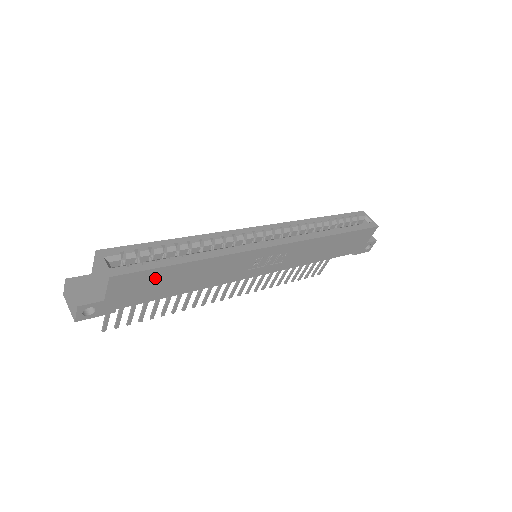
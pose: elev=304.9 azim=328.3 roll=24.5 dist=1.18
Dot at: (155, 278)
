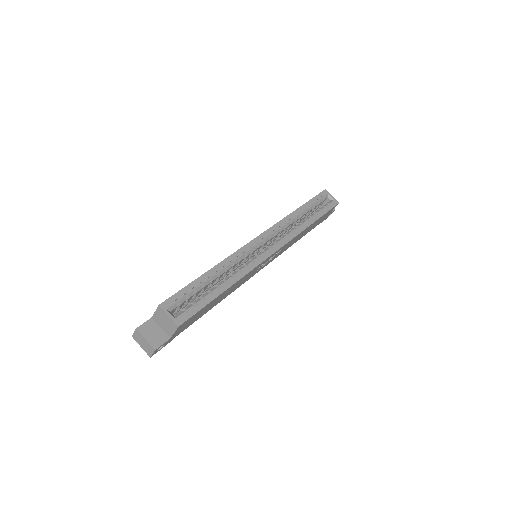
Dot at: (202, 311)
